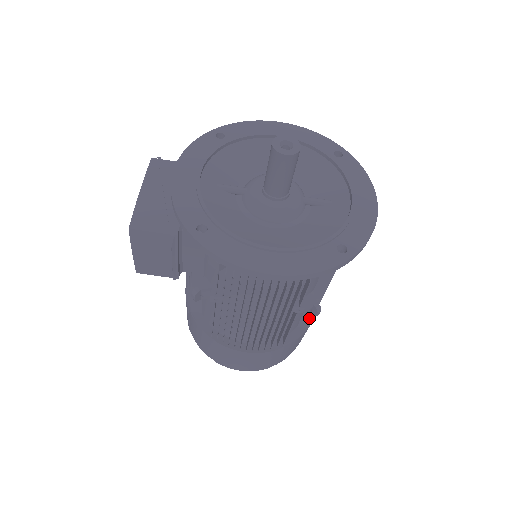
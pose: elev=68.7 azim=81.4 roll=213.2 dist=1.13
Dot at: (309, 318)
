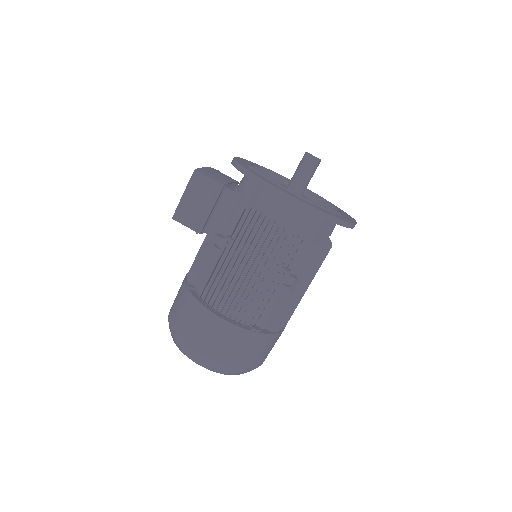
Dot at: (280, 318)
